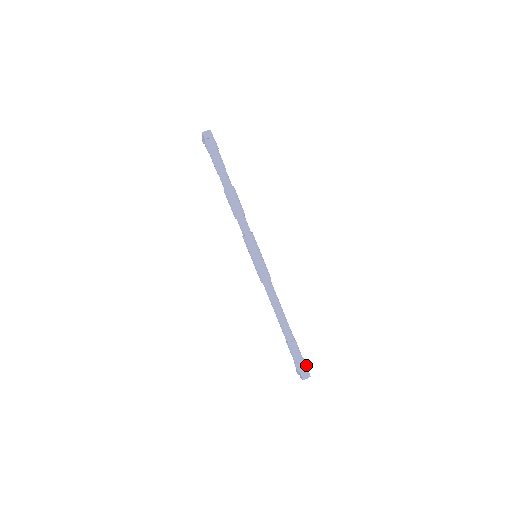
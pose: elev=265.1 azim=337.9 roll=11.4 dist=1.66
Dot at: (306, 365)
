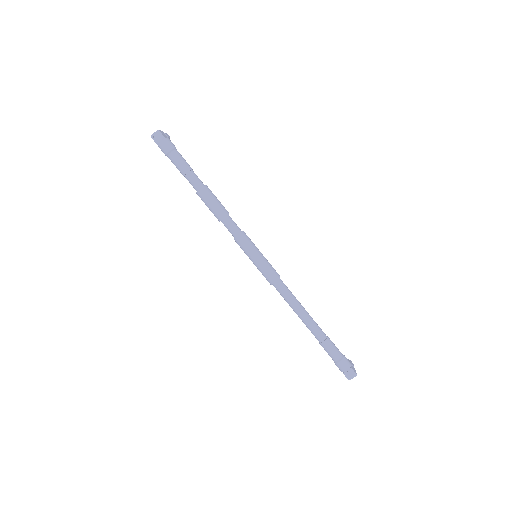
Dot at: (349, 363)
